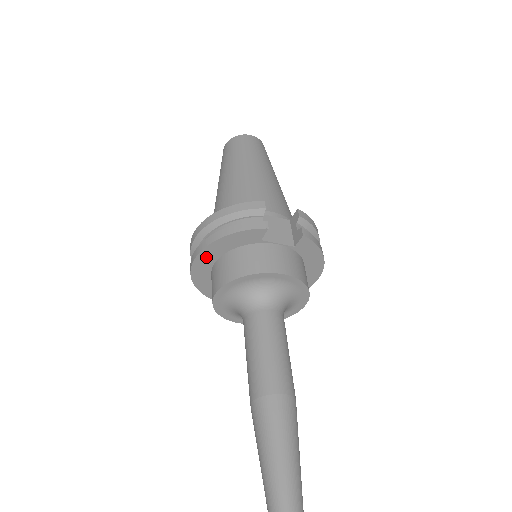
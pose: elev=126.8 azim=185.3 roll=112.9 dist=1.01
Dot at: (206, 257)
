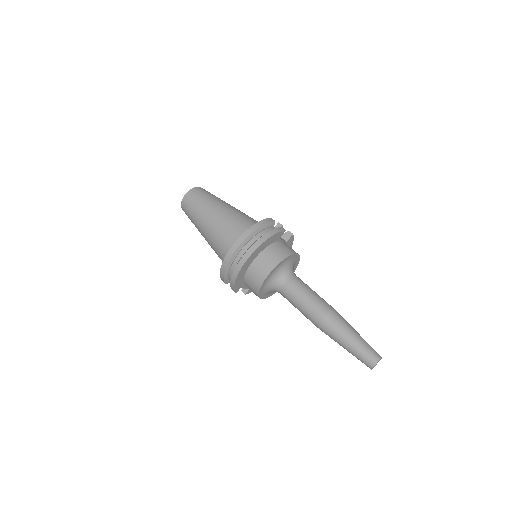
Dot at: (254, 254)
